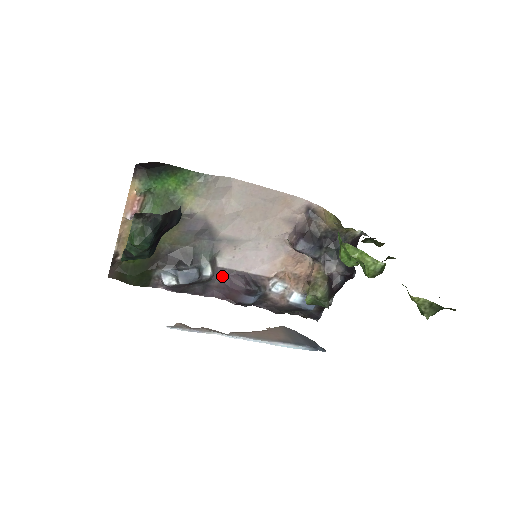
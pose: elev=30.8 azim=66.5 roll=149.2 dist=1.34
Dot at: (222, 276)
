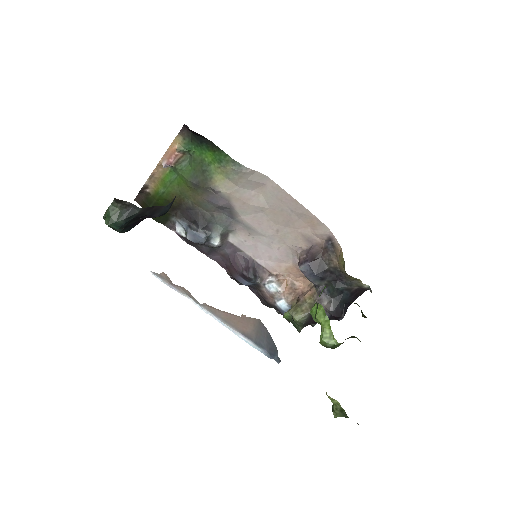
Dot at: (230, 250)
